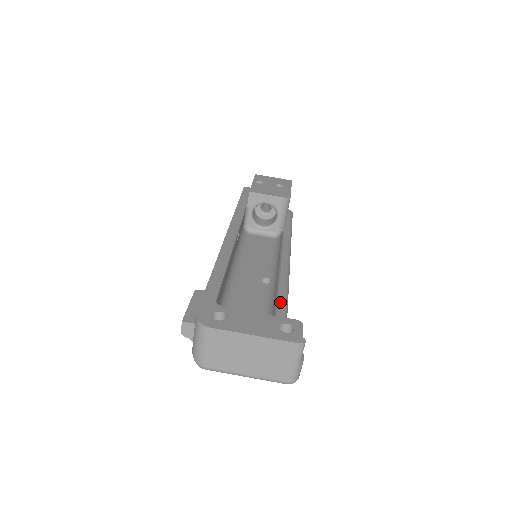
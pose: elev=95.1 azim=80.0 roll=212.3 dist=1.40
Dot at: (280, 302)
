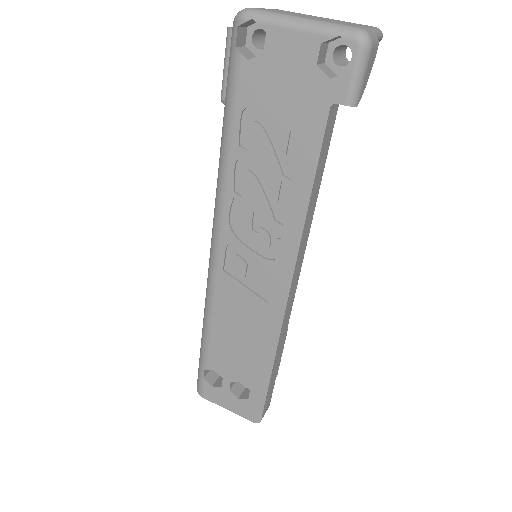
Dot at: occluded
